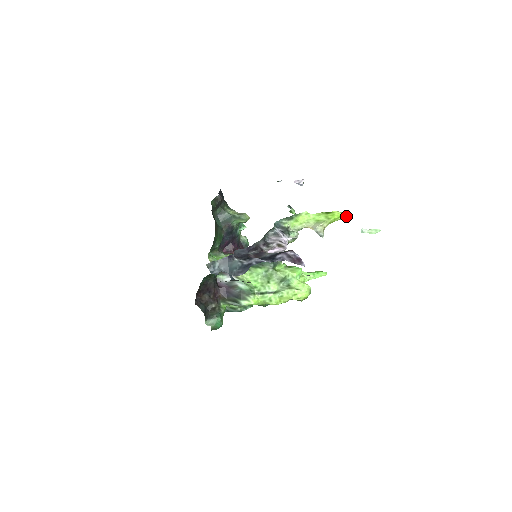
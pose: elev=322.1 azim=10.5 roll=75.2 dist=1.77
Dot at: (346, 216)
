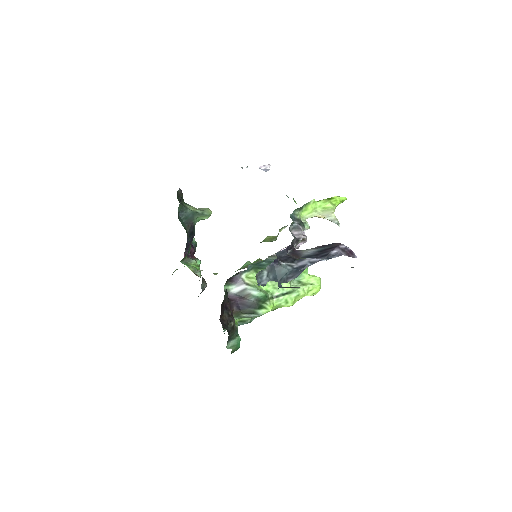
Dot at: (344, 200)
